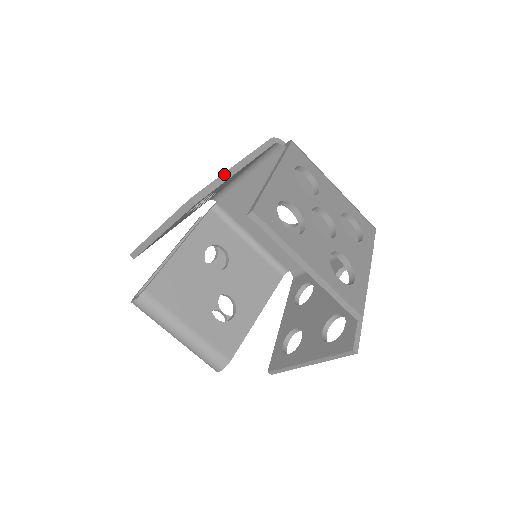
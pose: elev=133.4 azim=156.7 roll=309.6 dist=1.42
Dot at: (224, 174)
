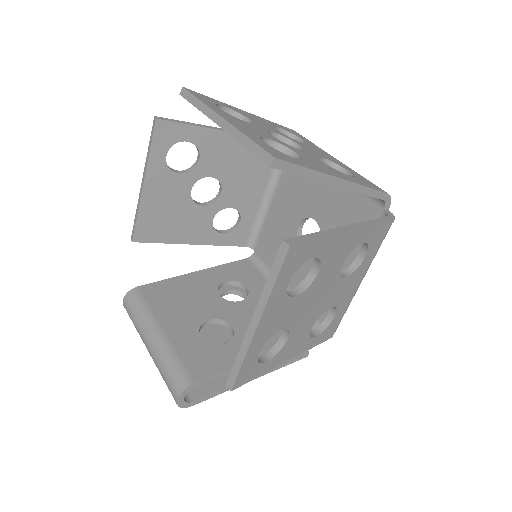
Dot at: (204, 125)
